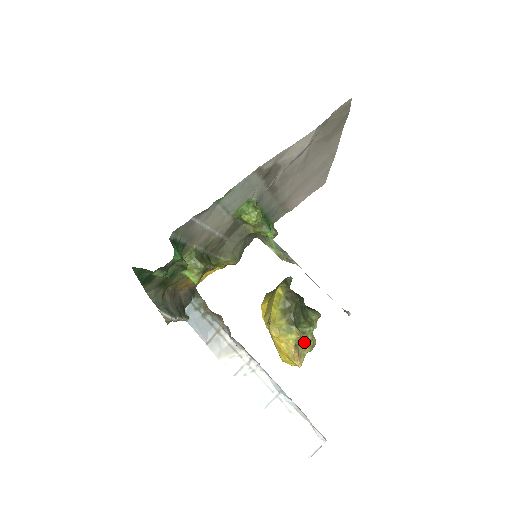
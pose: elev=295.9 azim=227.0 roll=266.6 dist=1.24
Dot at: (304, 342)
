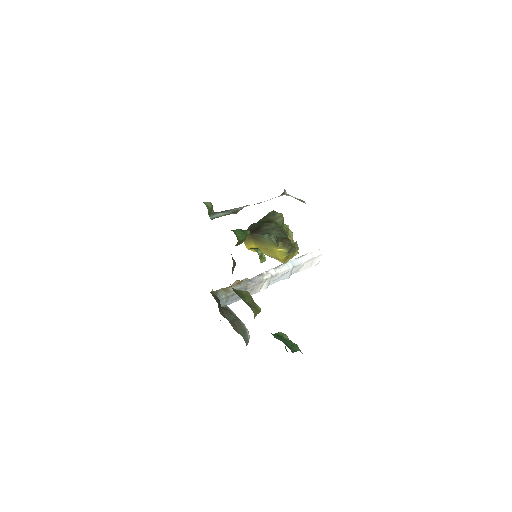
Dot at: (291, 239)
